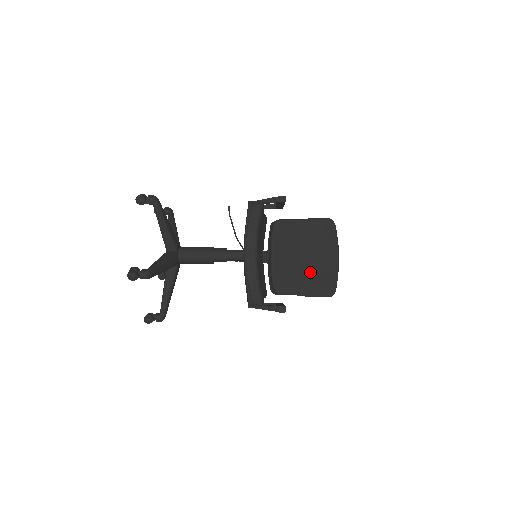
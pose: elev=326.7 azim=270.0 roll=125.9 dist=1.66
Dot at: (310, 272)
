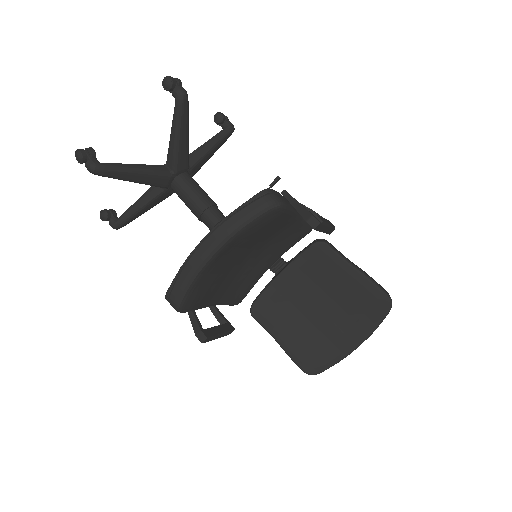
Dot at: (310, 328)
